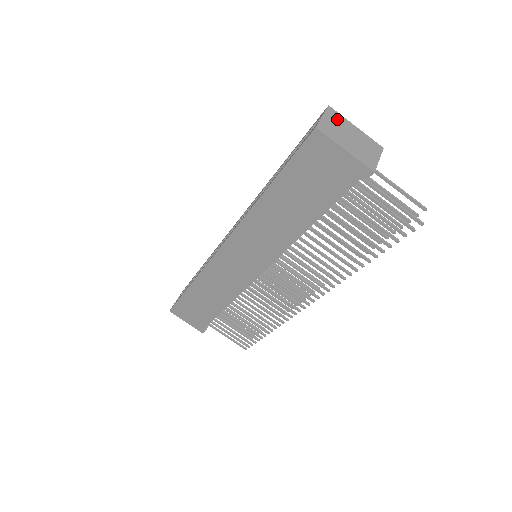
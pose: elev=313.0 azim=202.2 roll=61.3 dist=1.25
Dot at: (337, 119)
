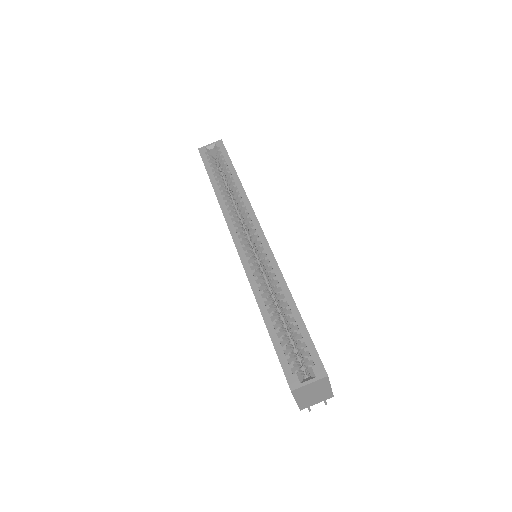
Dot at: (321, 384)
